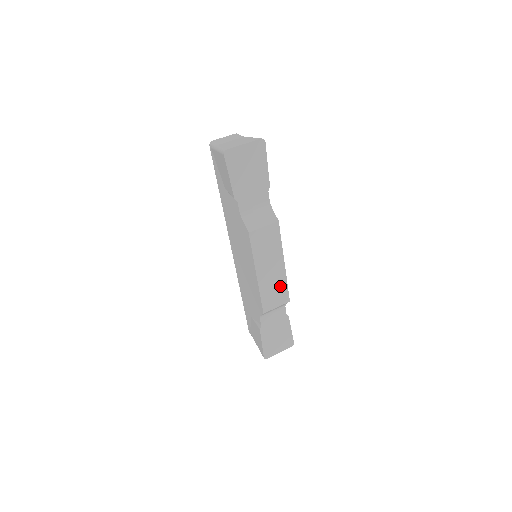
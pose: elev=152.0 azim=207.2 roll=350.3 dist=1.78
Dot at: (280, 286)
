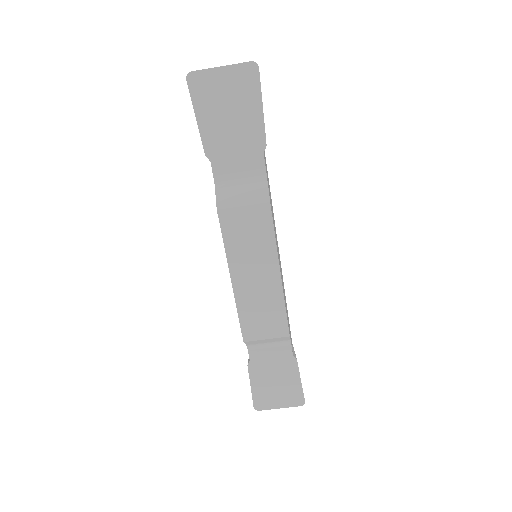
Dot at: (273, 308)
